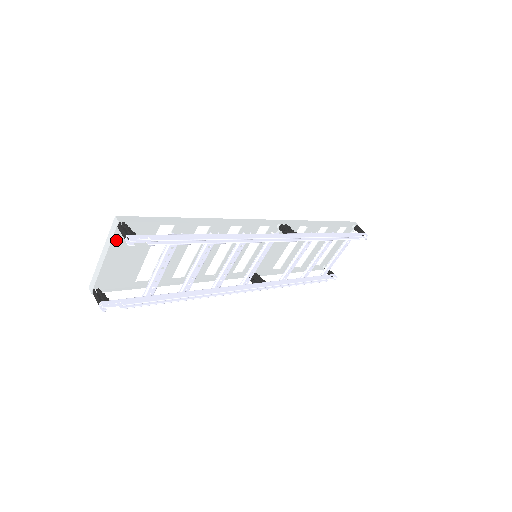
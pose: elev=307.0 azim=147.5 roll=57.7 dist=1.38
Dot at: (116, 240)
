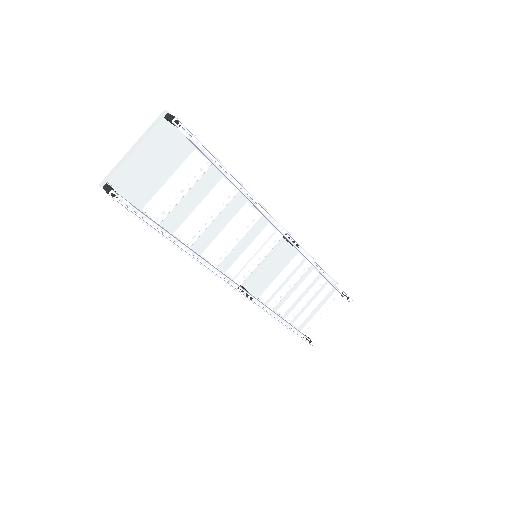
Dot at: (154, 136)
